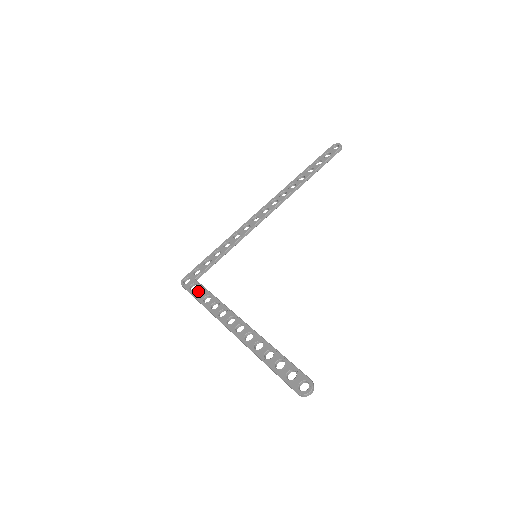
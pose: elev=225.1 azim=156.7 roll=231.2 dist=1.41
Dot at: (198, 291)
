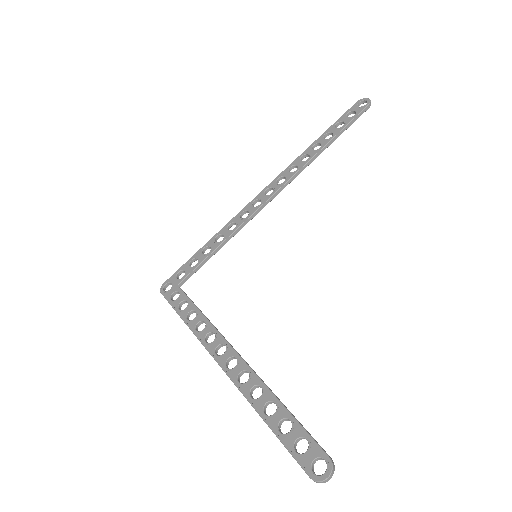
Dot at: (181, 303)
